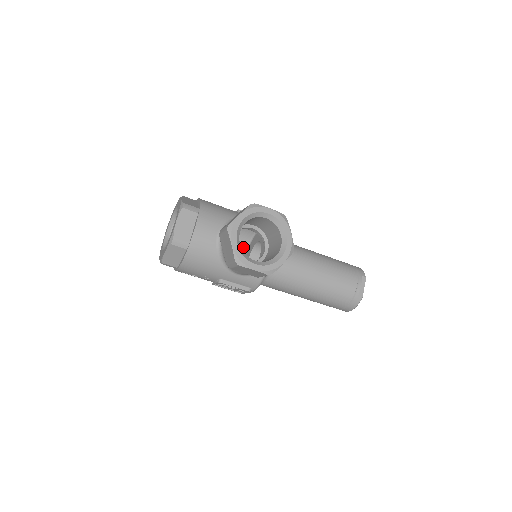
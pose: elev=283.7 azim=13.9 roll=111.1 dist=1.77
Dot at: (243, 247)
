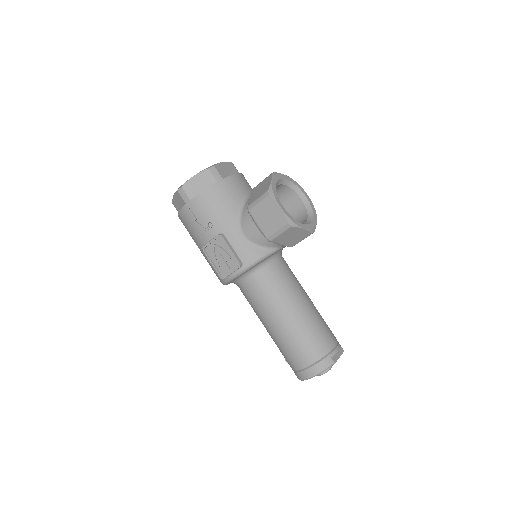
Dot at: occluded
